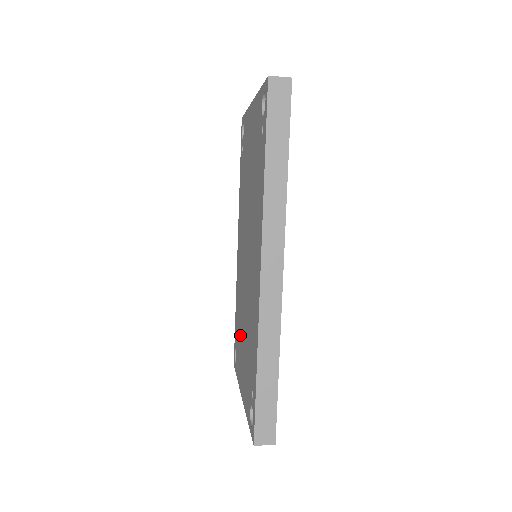
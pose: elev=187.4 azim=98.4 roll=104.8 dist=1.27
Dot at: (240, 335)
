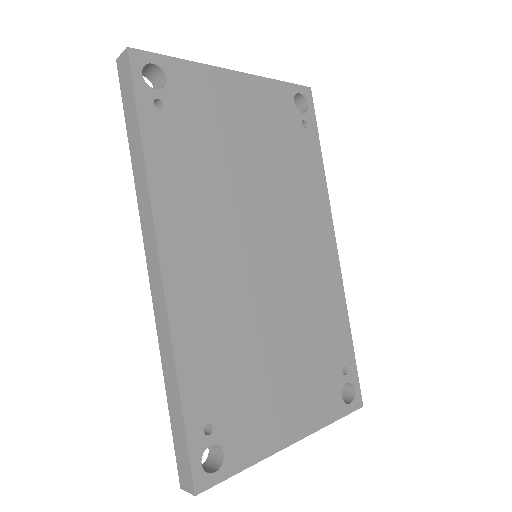
Dot at: occluded
